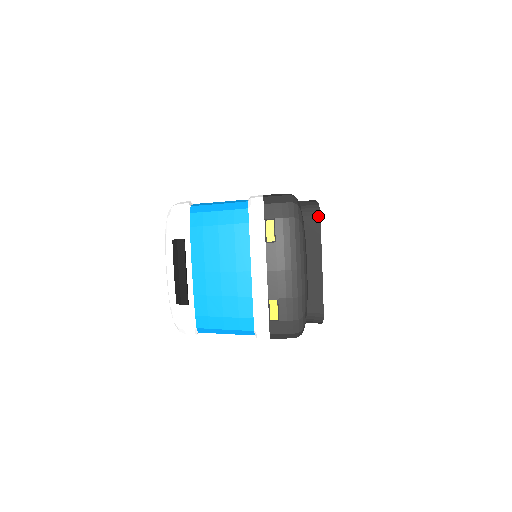
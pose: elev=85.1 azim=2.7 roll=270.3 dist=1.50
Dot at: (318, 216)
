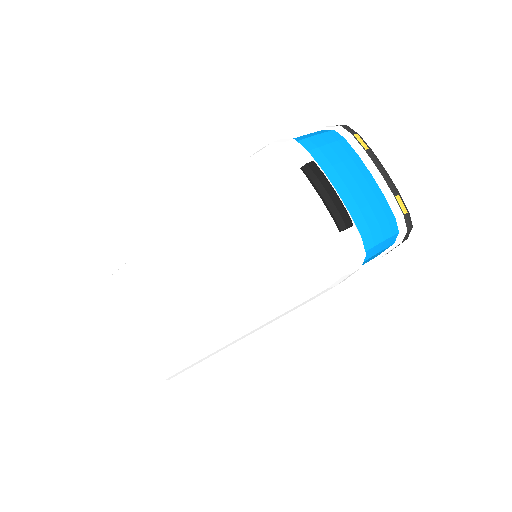
Dot at: occluded
